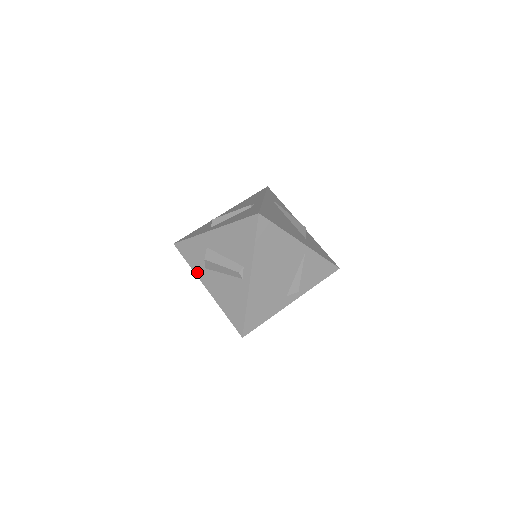
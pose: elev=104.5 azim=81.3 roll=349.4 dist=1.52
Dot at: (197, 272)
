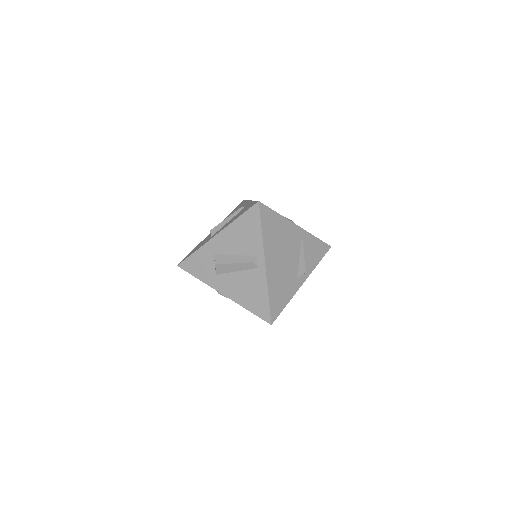
Dot at: (209, 282)
